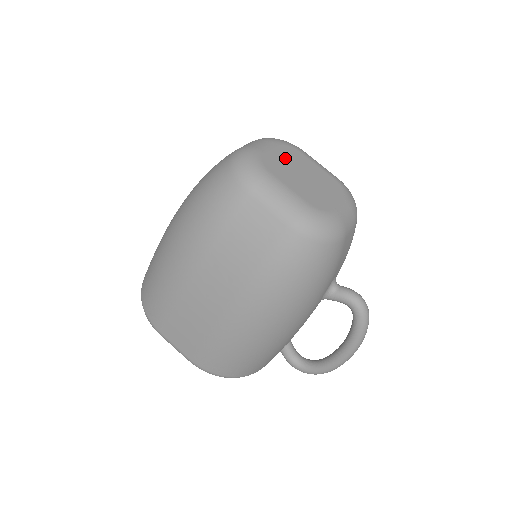
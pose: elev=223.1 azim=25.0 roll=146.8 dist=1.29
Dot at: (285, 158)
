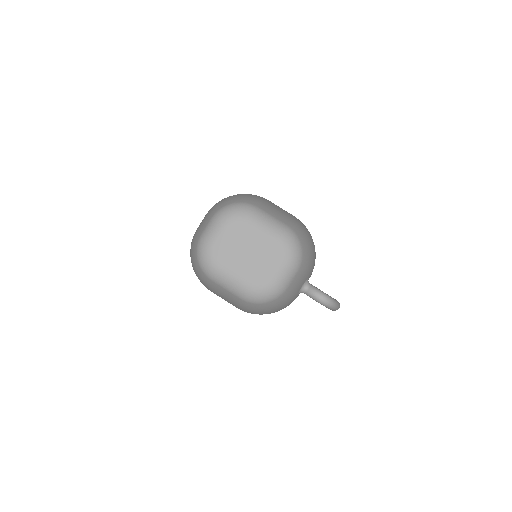
Dot at: (233, 240)
